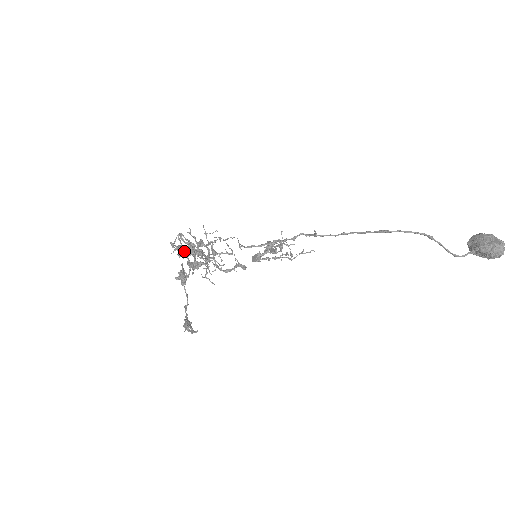
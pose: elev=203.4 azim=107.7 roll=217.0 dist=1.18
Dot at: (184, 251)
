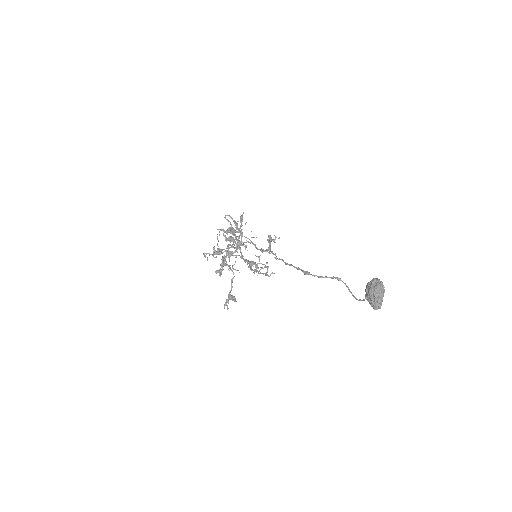
Dot at: occluded
